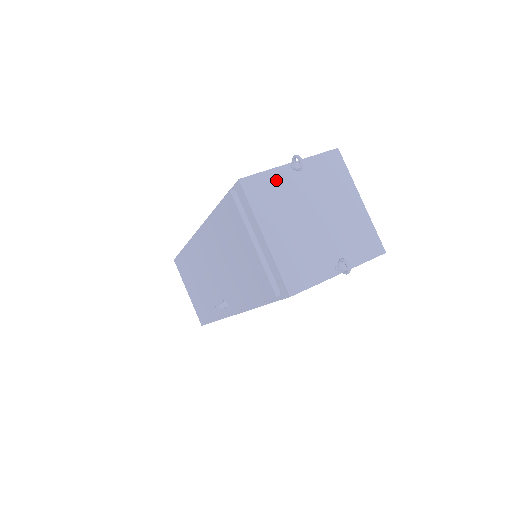
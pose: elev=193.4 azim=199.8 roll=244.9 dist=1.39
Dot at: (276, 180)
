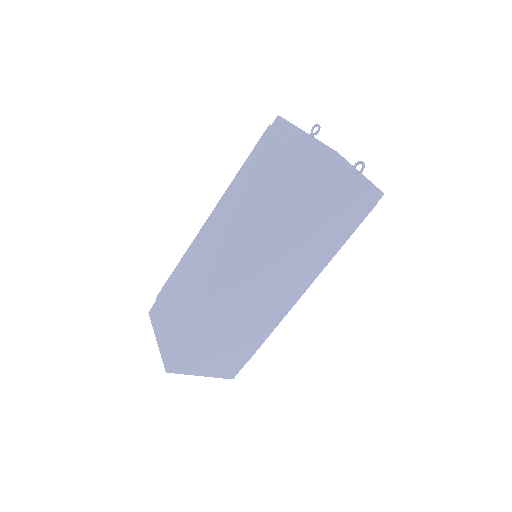
Dot at: occluded
